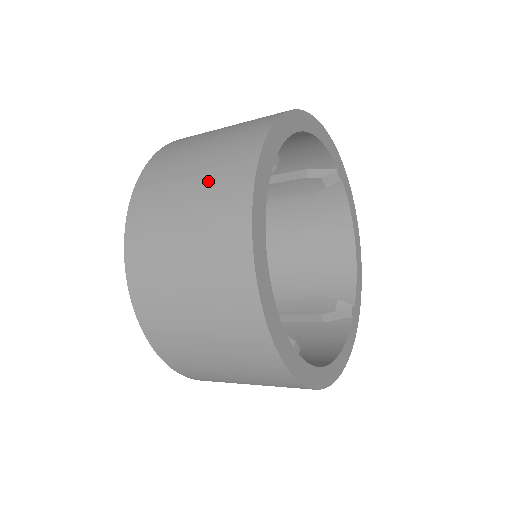
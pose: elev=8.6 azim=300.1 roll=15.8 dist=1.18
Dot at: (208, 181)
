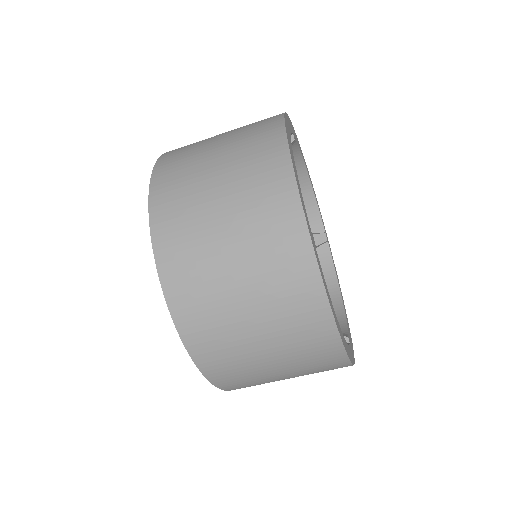
Dot at: occluded
